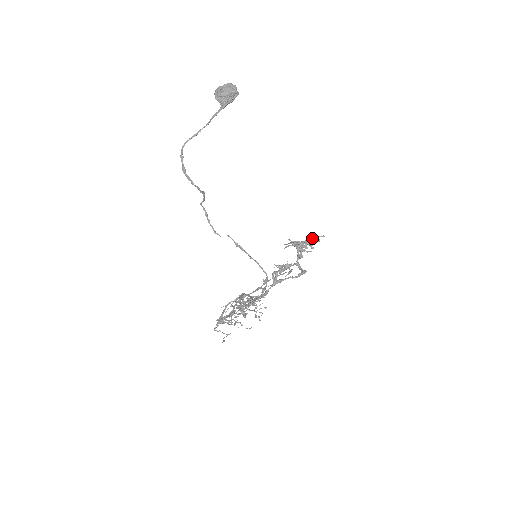
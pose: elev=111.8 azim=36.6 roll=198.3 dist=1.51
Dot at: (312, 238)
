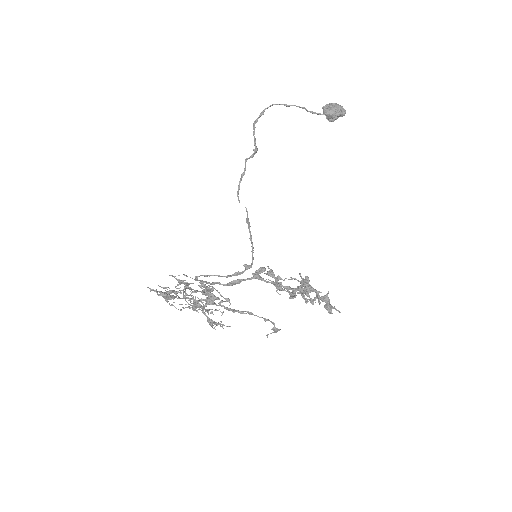
Dot at: occluded
